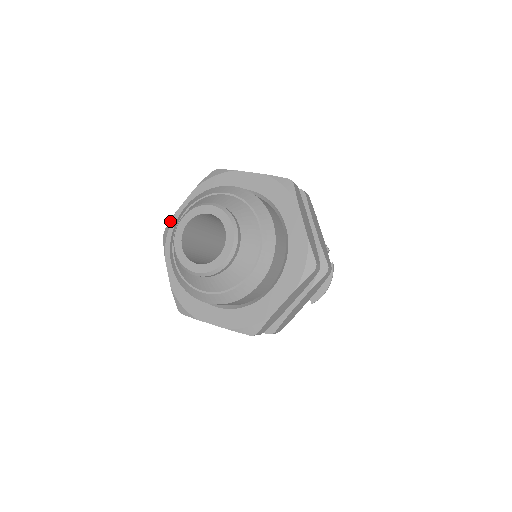
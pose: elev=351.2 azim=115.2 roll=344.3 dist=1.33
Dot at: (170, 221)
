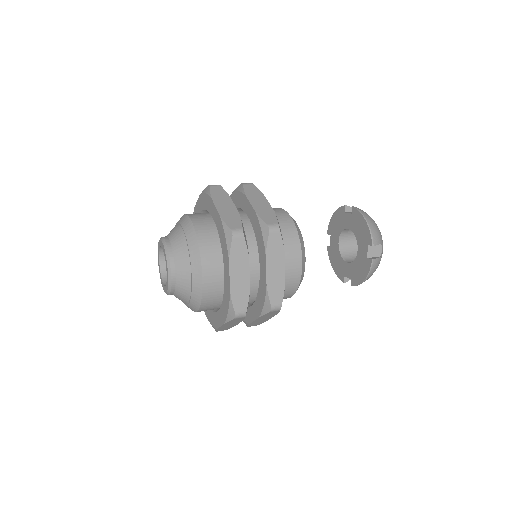
Dot at: occluded
